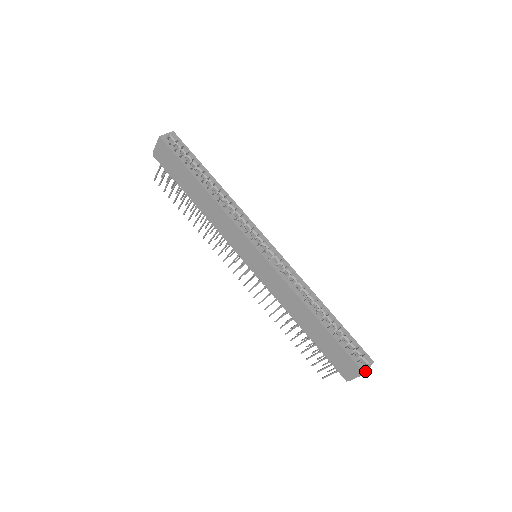
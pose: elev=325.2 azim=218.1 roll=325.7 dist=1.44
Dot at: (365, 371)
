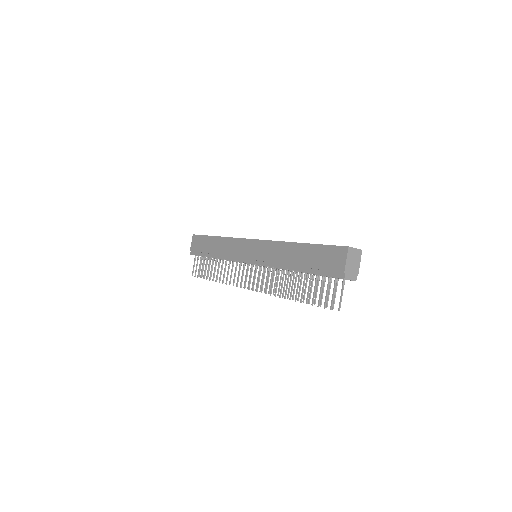
Dot at: (349, 247)
